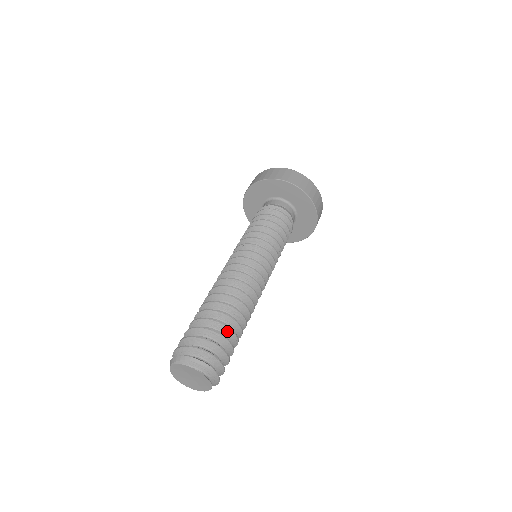
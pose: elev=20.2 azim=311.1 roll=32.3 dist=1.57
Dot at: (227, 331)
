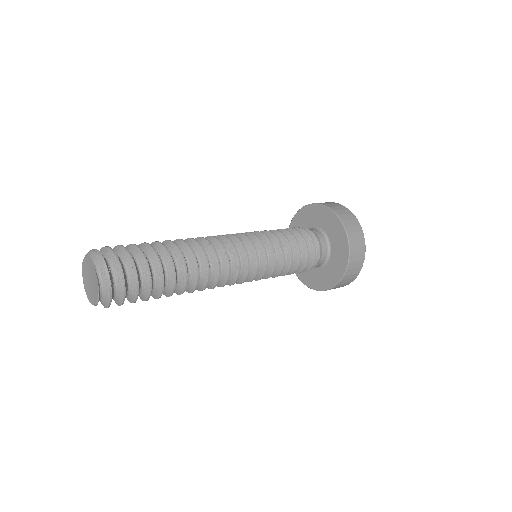
Dot at: (154, 258)
